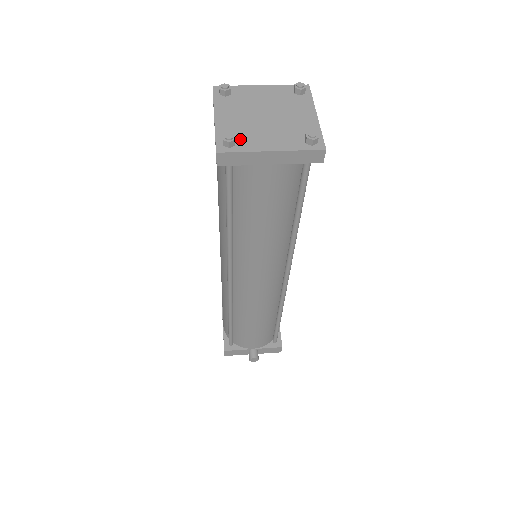
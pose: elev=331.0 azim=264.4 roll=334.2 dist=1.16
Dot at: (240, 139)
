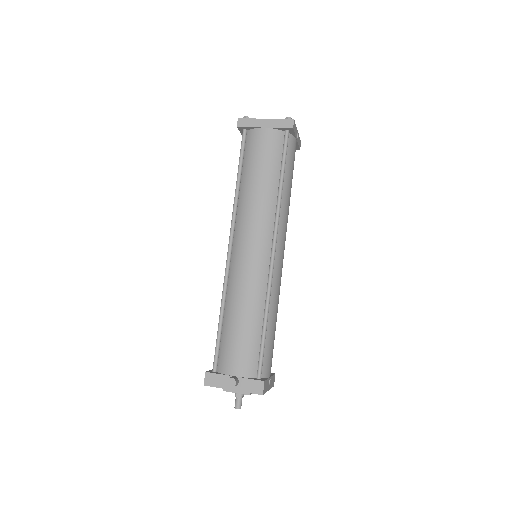
Dot at: occluded
